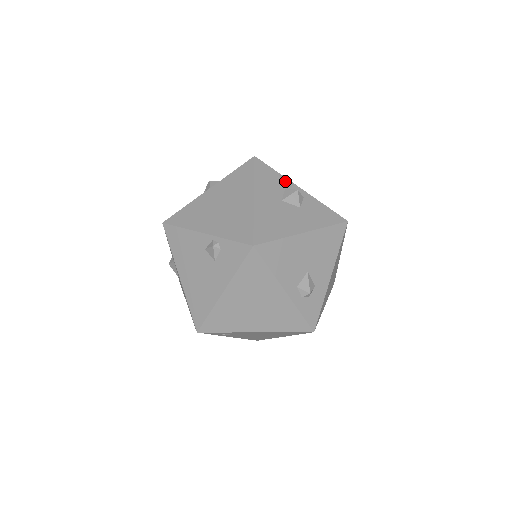
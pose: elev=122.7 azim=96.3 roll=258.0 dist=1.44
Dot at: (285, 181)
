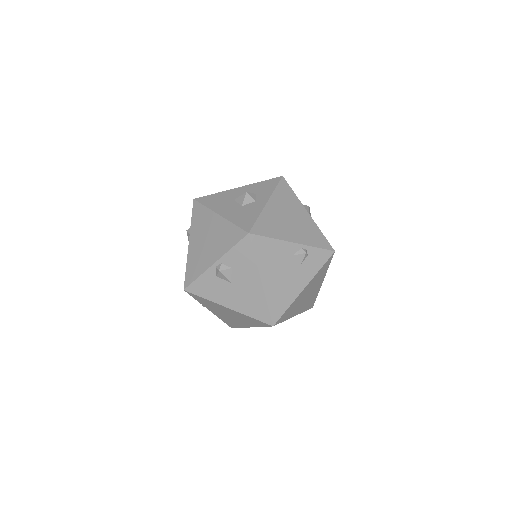
Dot at: occluded
